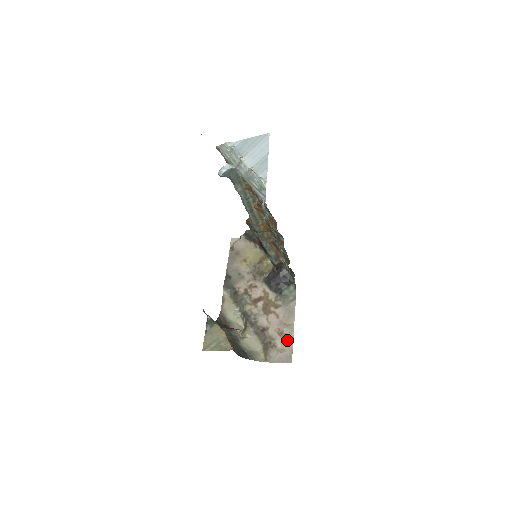
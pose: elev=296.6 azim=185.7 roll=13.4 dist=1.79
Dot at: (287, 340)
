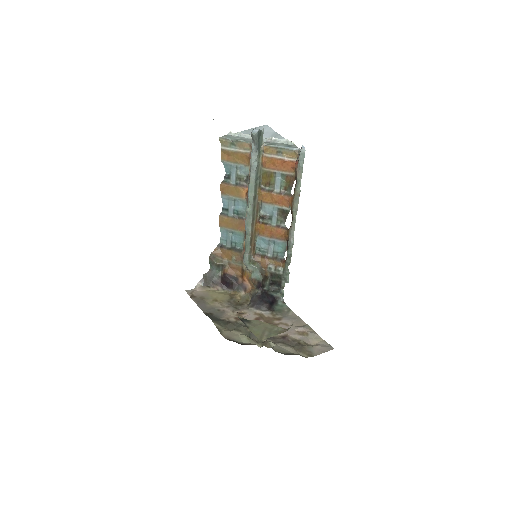
Dot at: (313, 335)
